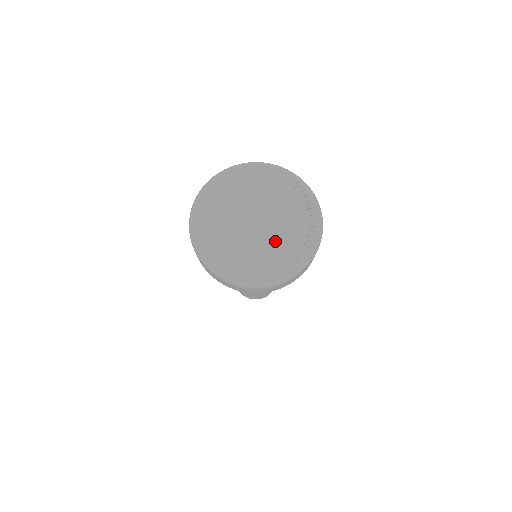
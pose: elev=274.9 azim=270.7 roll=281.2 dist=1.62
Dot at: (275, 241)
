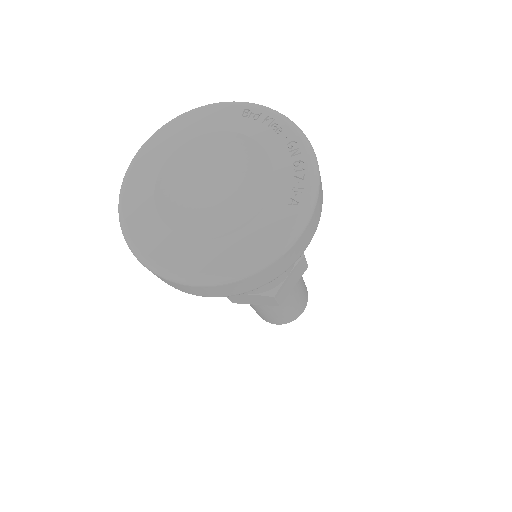
Dot at: (252, 196)
